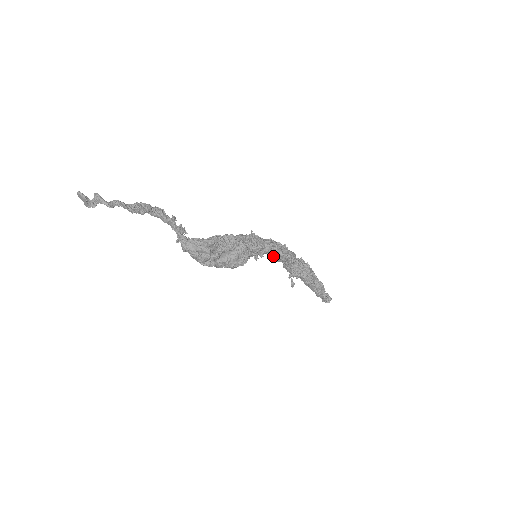
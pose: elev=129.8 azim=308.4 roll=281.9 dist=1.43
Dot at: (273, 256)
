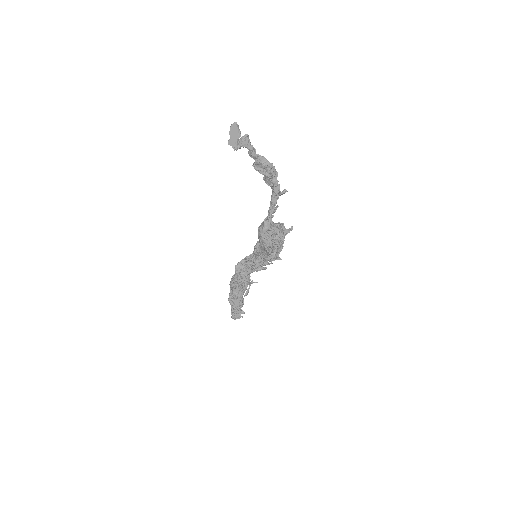
Dot at: (261, 259)
